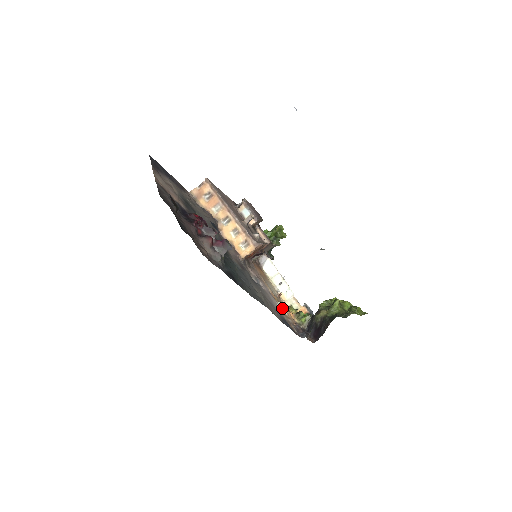
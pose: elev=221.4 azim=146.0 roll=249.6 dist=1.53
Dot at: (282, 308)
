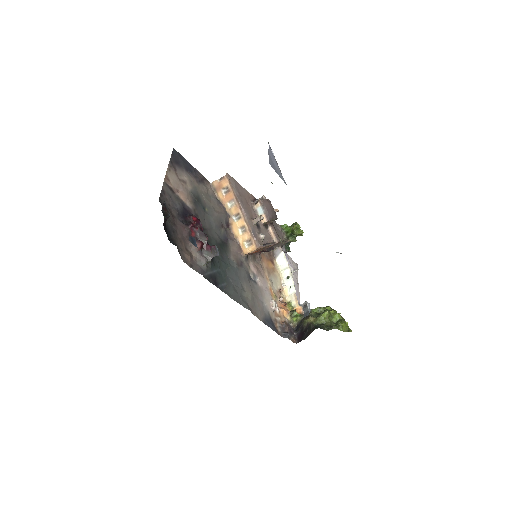
Dot at: (273, 306)
